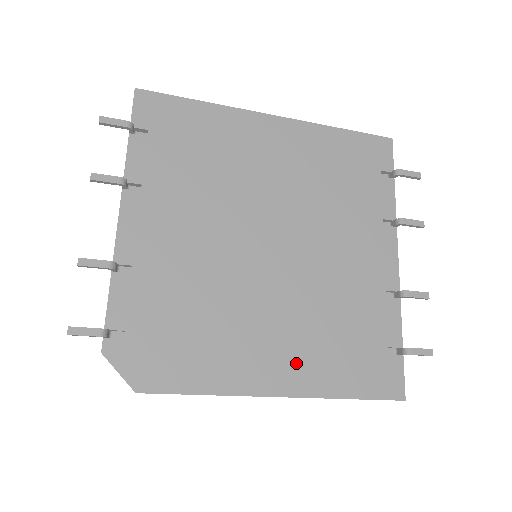
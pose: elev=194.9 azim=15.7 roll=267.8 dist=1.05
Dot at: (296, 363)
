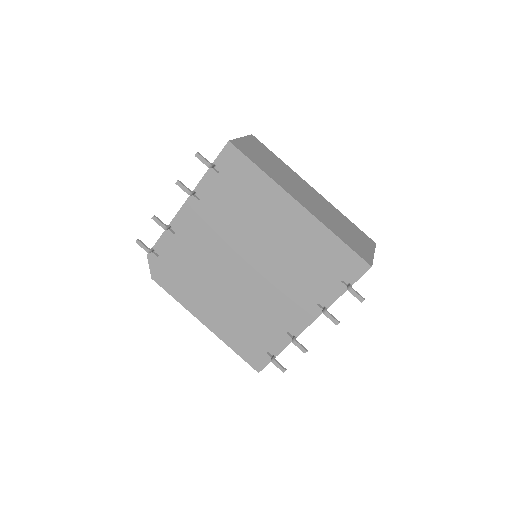
Dot at: (220, 320)
